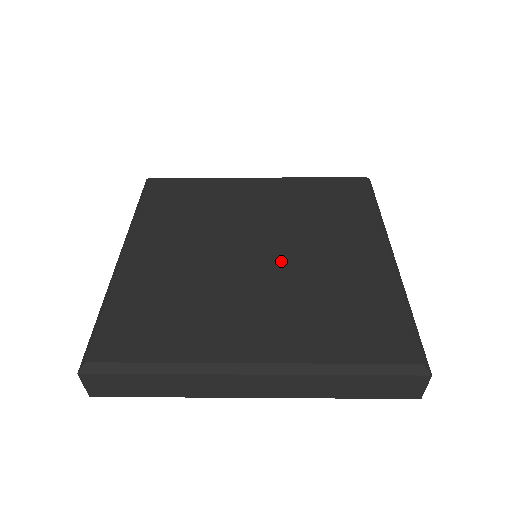
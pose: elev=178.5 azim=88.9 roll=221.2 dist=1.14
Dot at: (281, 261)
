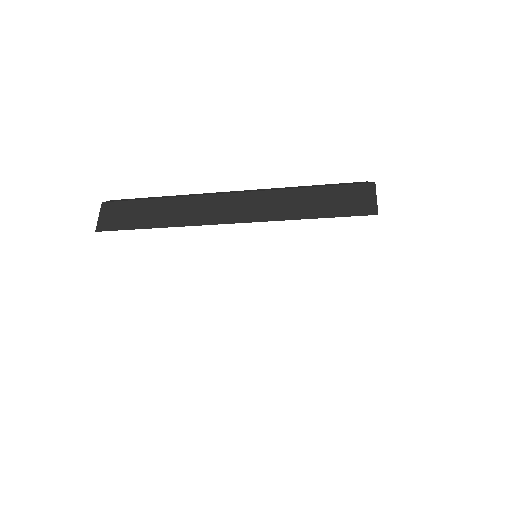
Dot at: occluded
